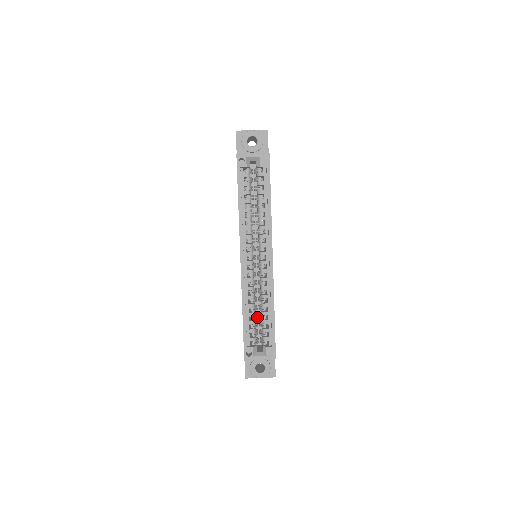
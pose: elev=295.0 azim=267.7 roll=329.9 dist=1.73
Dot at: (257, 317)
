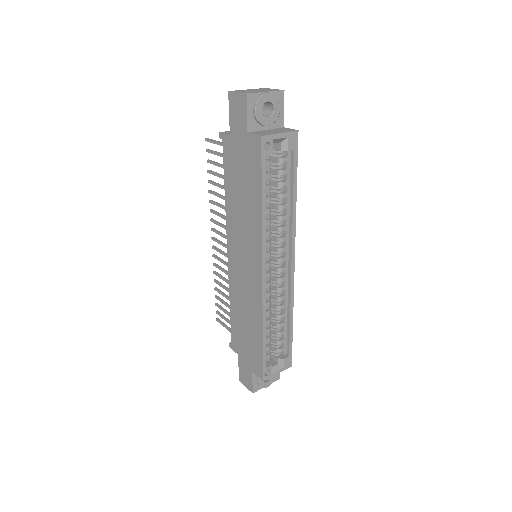
Dot at: occluded
